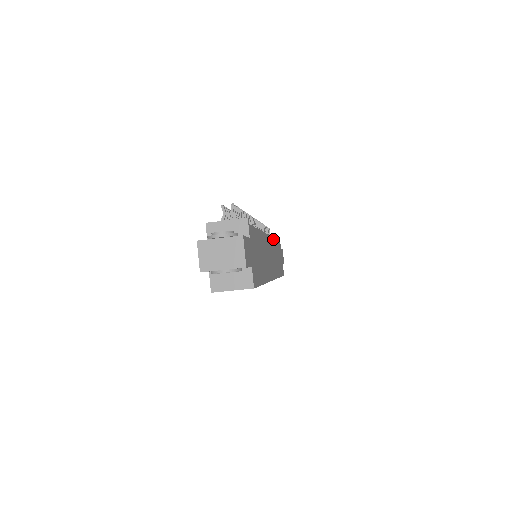
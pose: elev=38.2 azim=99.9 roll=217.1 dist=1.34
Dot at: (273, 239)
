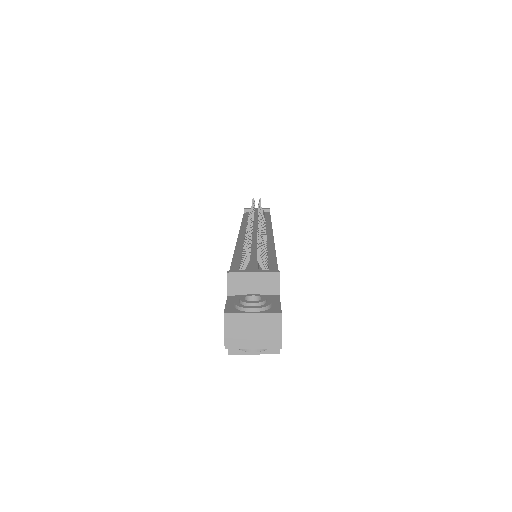
Dot at: occluded
